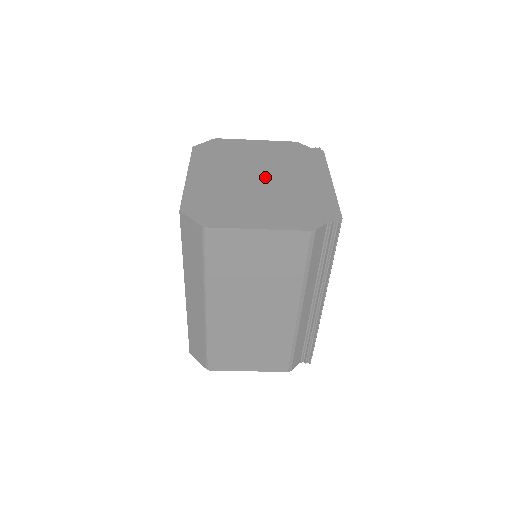
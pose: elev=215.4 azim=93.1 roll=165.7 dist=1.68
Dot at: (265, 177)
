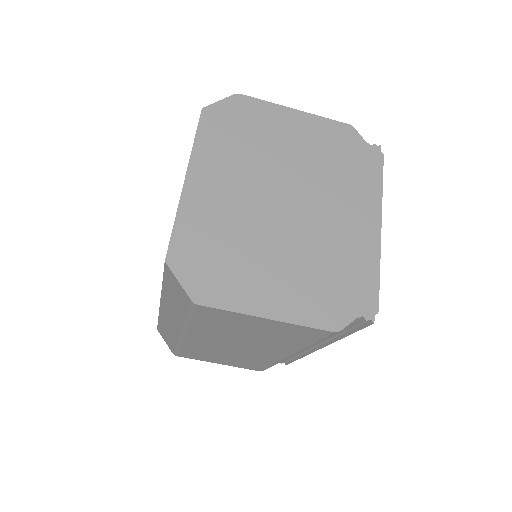
Dot at: (294, 203)
